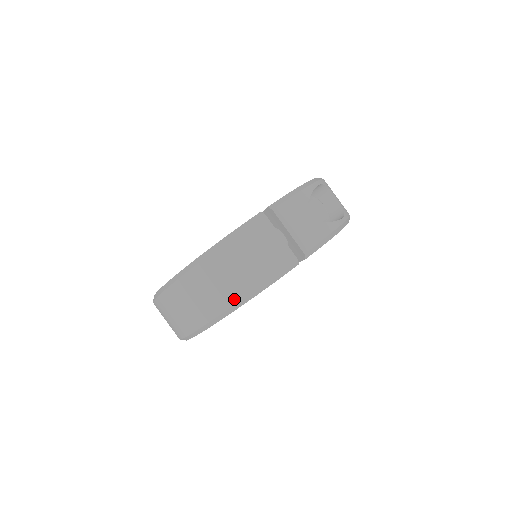
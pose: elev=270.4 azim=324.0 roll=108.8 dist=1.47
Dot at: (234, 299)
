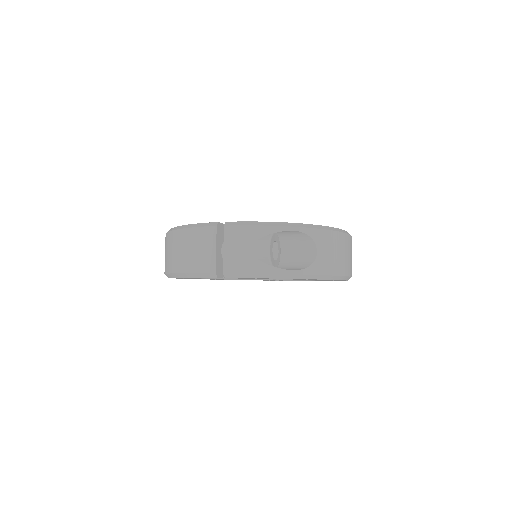
Dot at: (173, 269)
